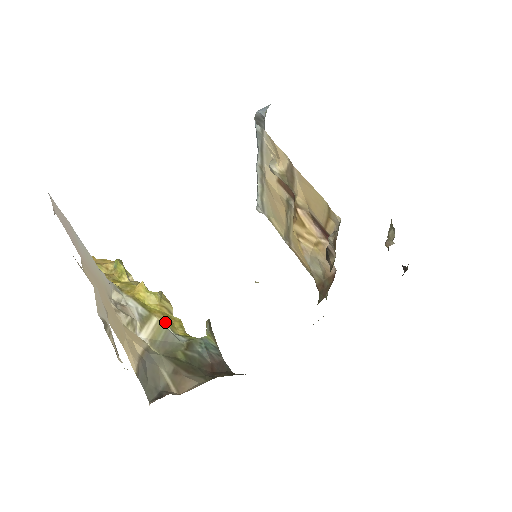
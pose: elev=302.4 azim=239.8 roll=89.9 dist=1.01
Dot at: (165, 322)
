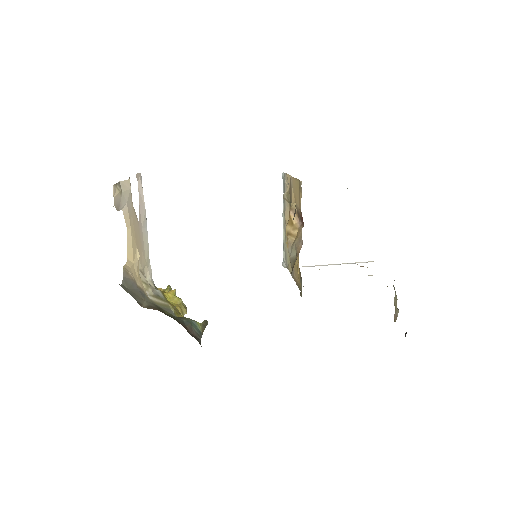
Dot at: (173, 308)
